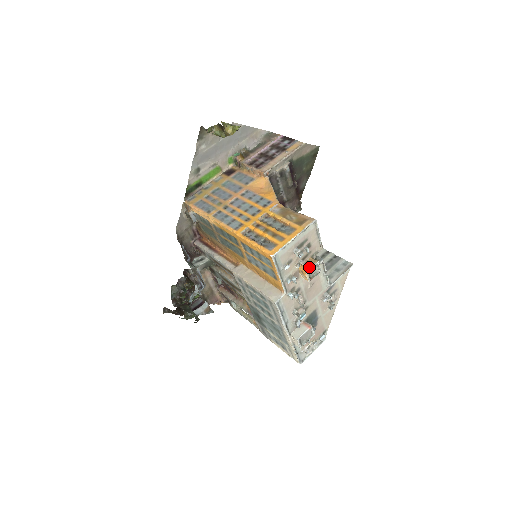
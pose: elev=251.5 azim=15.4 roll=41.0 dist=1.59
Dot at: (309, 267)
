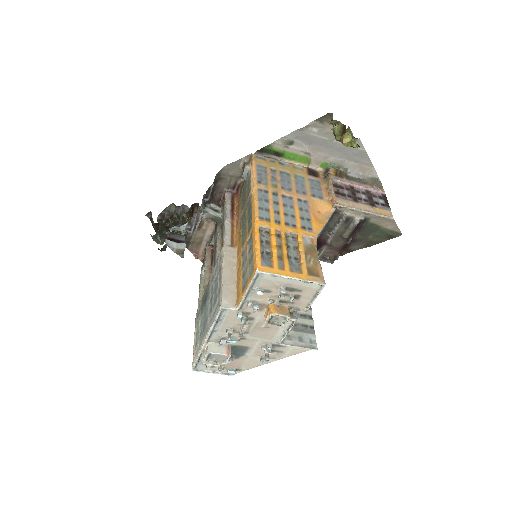
Dot at: (278, 312)
